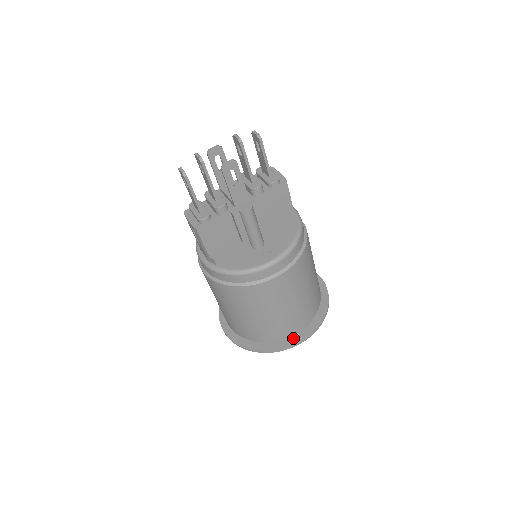
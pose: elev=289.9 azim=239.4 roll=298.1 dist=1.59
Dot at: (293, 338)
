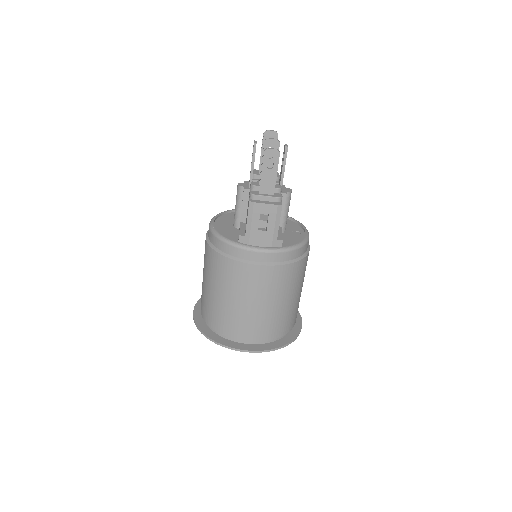
Dot at: occluded
